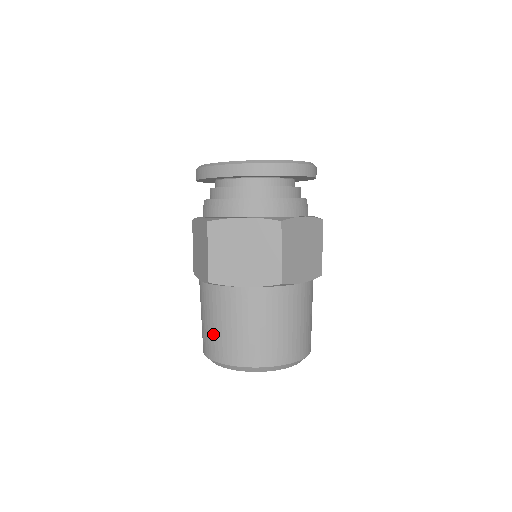
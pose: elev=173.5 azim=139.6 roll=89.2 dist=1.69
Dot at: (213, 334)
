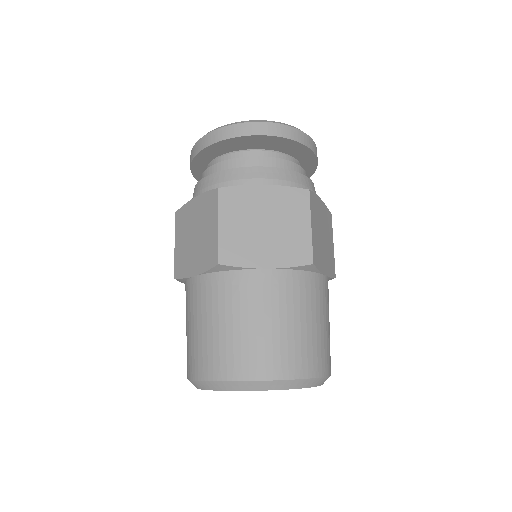
Dot at: occluded
